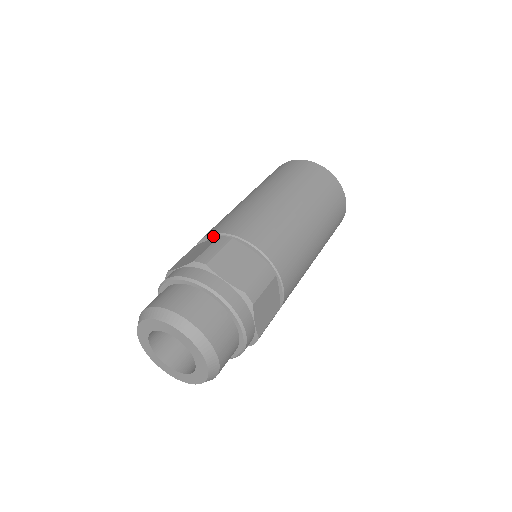
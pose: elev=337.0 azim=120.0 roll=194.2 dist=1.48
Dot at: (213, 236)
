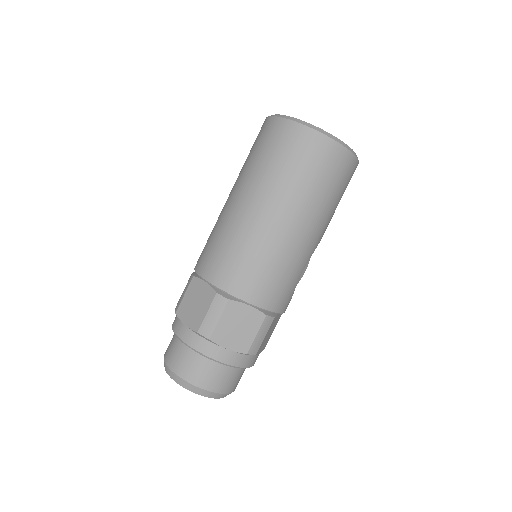
Dot at: occluded
